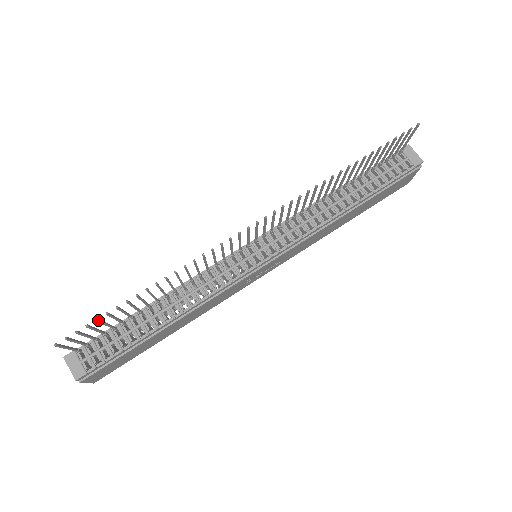
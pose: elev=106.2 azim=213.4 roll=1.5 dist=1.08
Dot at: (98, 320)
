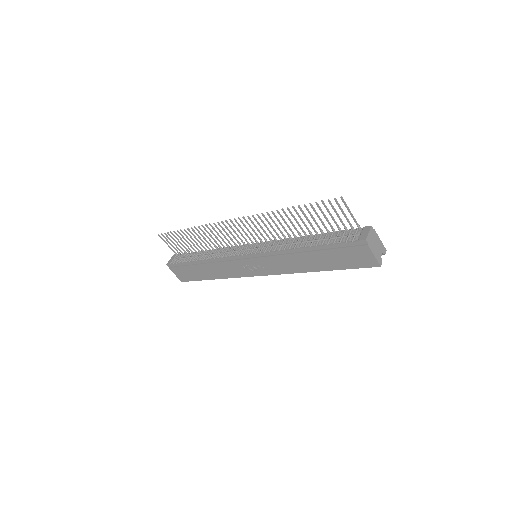
Dot at: (171, 233)
